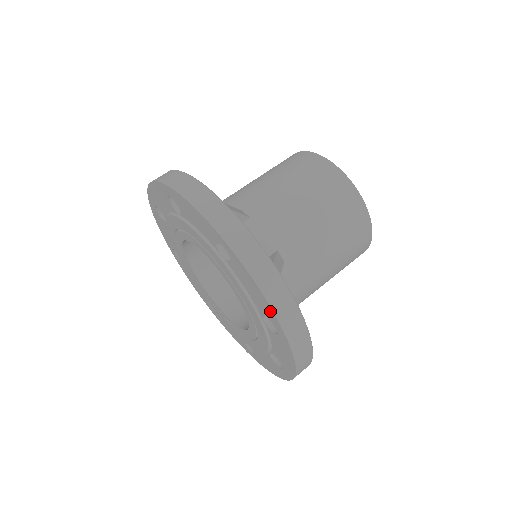
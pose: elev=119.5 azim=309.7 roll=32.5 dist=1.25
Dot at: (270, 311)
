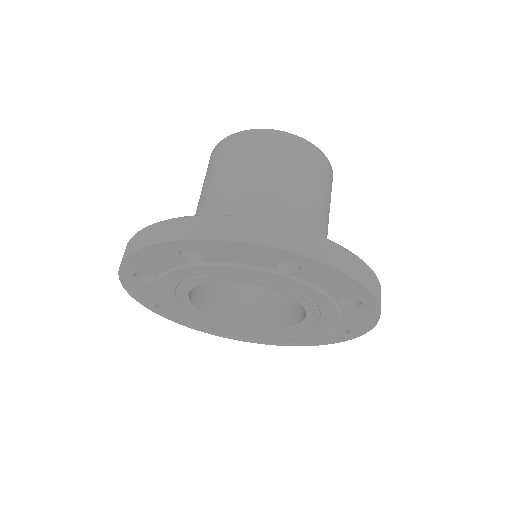
Dot at: (263, 250)
